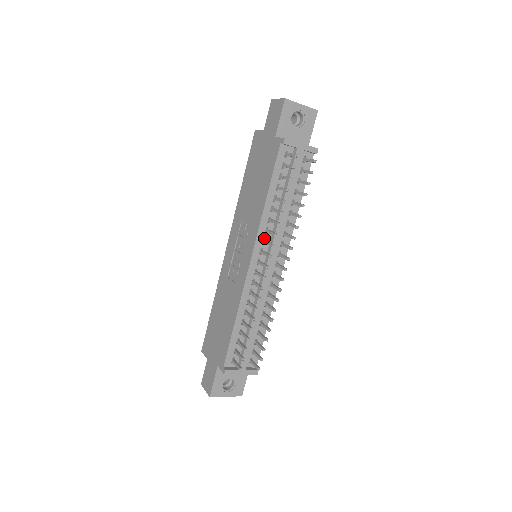
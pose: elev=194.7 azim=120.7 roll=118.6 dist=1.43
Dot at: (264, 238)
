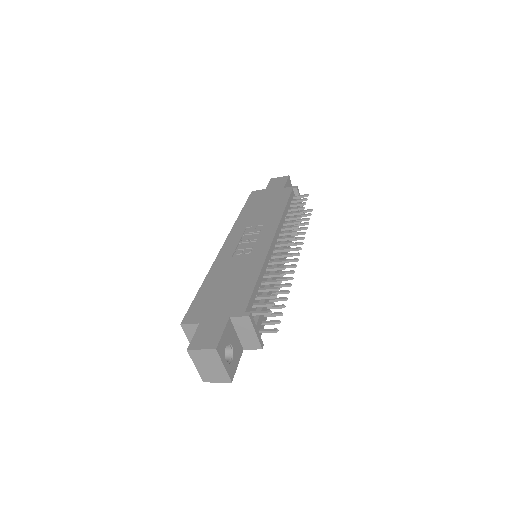
Dot at: occluded
